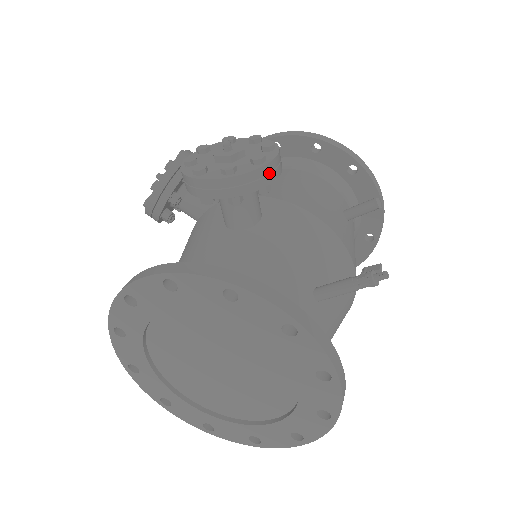
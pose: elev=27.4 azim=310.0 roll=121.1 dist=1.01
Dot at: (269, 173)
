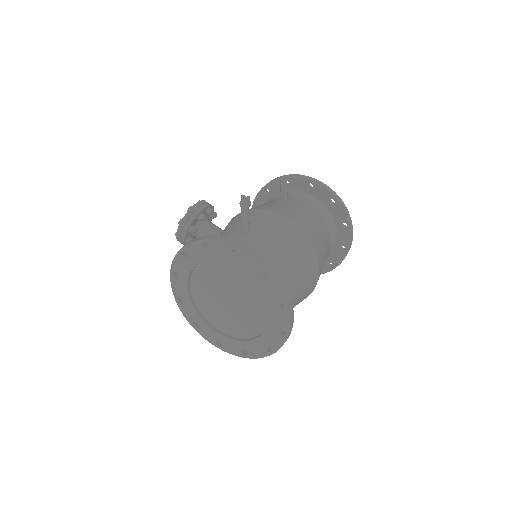
Dot at: (196, 210)
